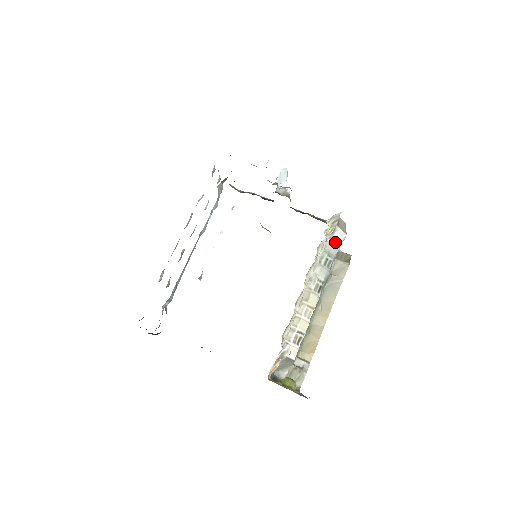
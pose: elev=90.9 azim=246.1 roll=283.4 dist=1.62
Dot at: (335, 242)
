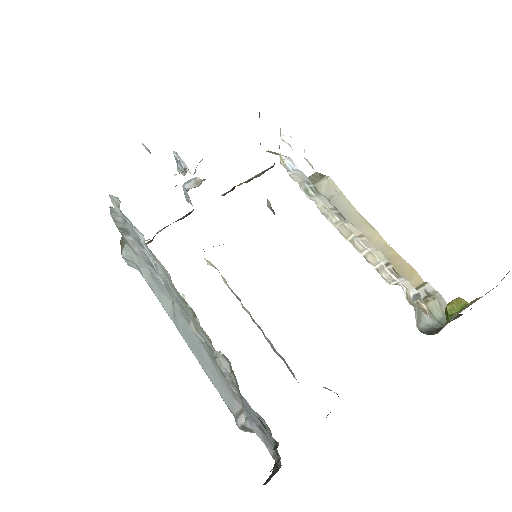
Dot at: (295, 171)
